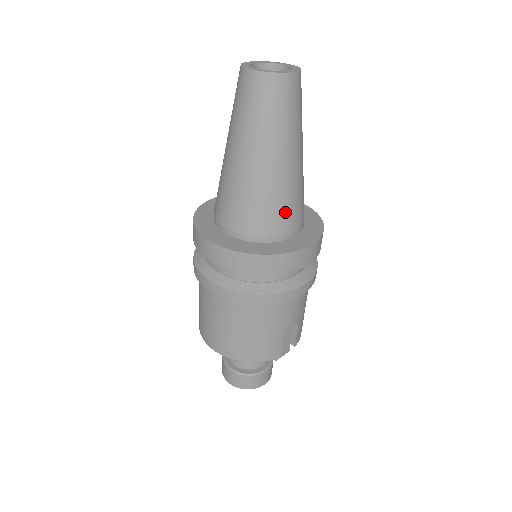
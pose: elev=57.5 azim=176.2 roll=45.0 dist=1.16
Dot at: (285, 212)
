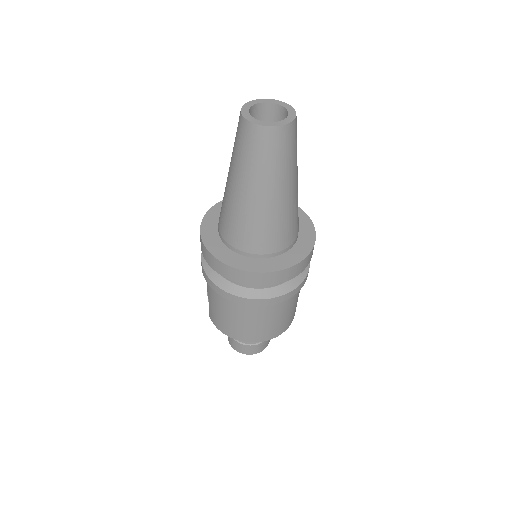
Dot at: occluded
